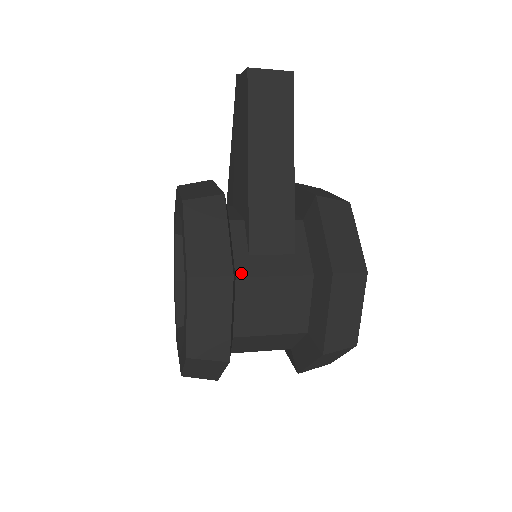
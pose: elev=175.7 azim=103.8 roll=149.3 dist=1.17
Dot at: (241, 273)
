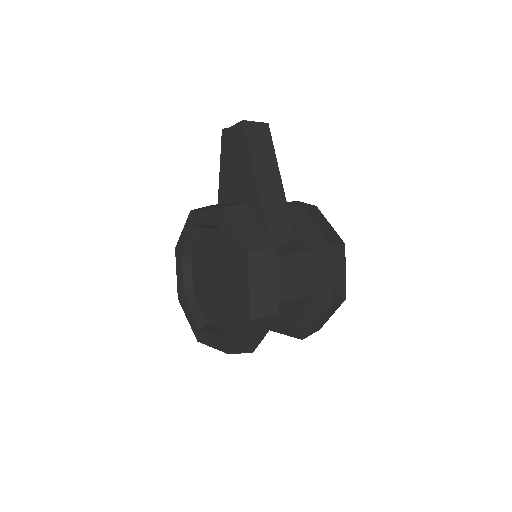
Dot at: occluded
